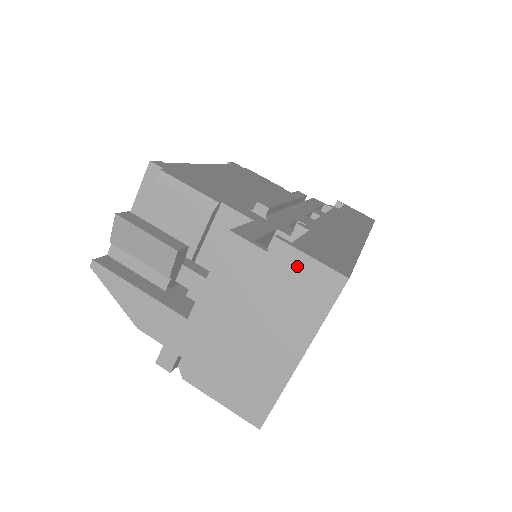
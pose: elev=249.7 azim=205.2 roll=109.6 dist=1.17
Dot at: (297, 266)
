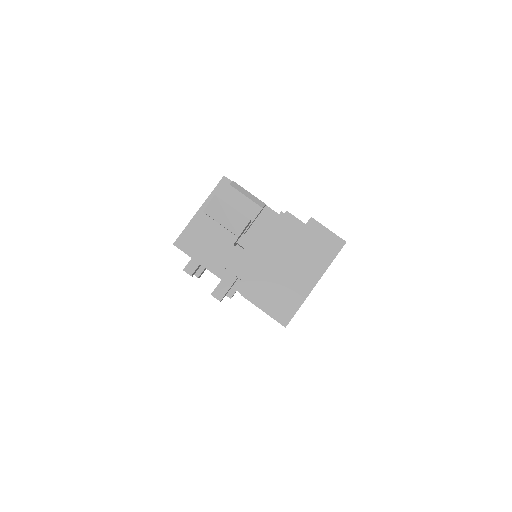
Dot at: (321, 233)
